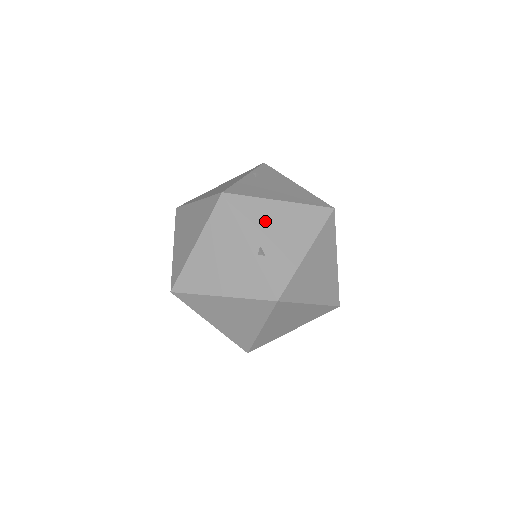
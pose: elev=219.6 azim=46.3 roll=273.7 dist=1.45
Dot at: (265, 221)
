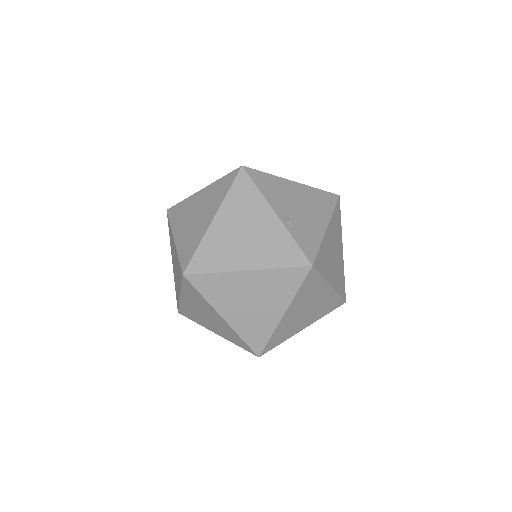
Dot at: (285, 195)
